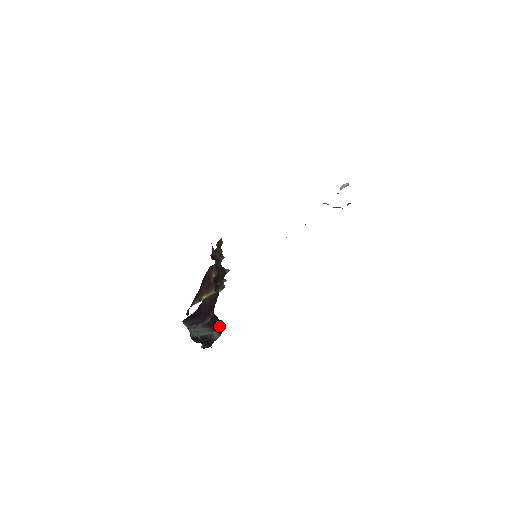
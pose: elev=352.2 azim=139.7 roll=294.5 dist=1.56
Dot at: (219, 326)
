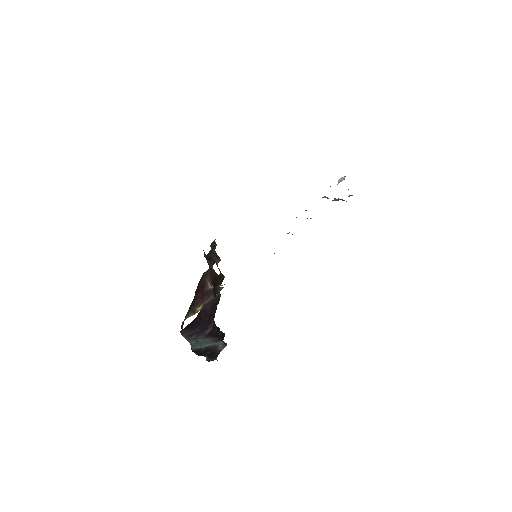
Dot at: (222, 336)
